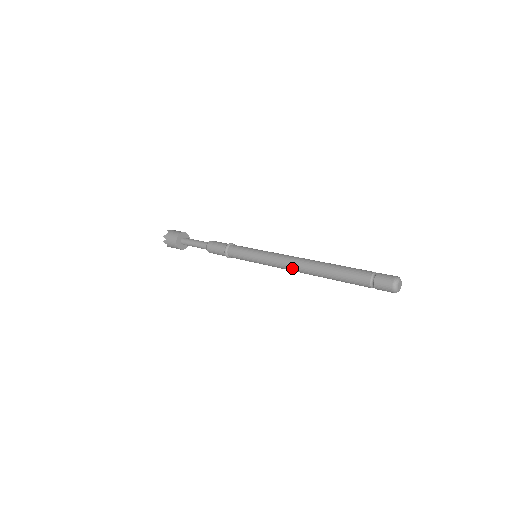
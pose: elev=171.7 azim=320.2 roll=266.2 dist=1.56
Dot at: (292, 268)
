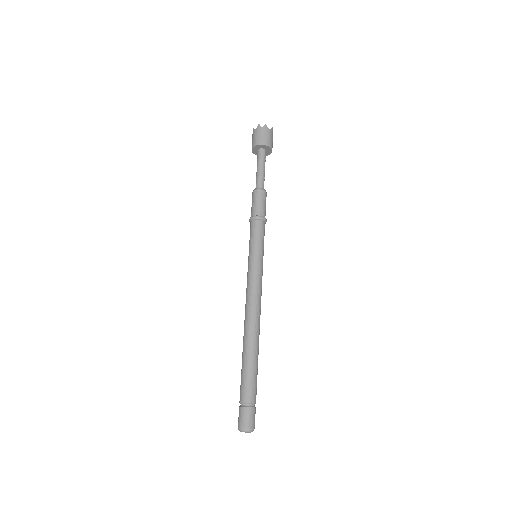
Dot at: occluded
